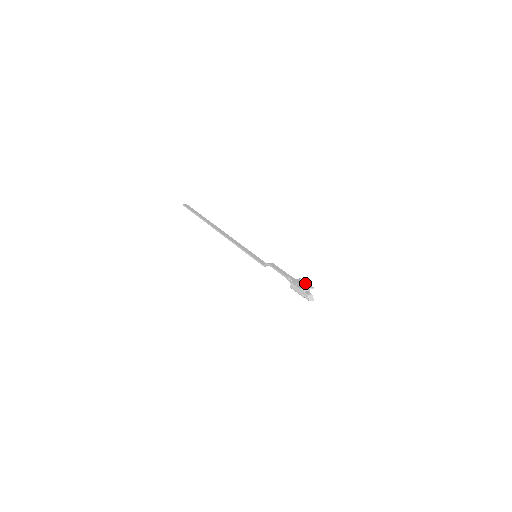
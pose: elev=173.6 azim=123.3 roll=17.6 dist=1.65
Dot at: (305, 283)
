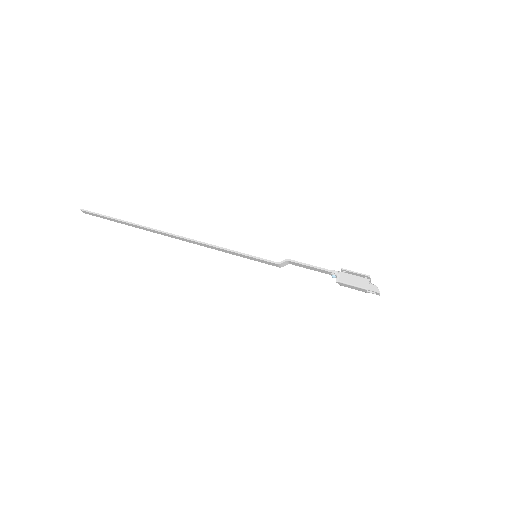
Dot at: occluded
